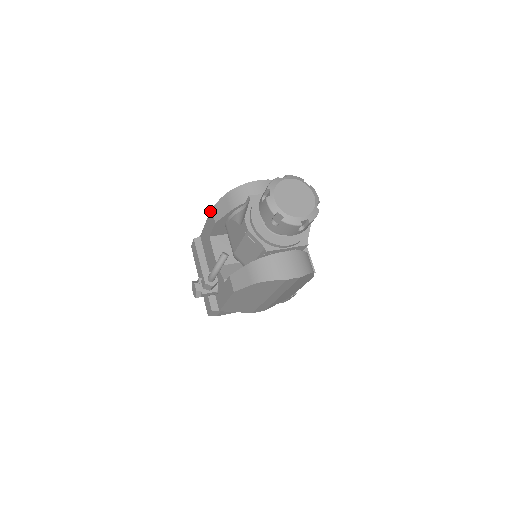
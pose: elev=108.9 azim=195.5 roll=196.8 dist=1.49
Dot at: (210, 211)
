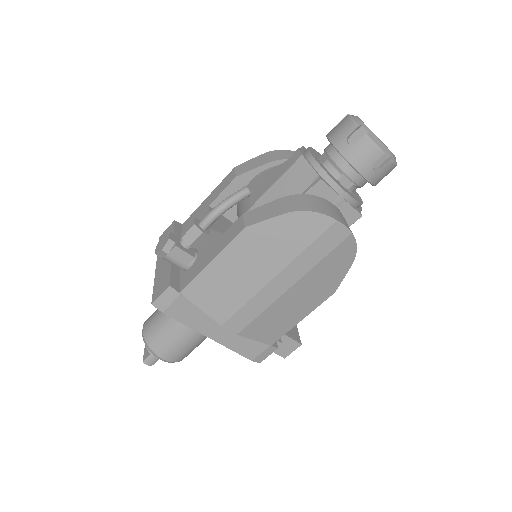
Dot at: (230, 172)
